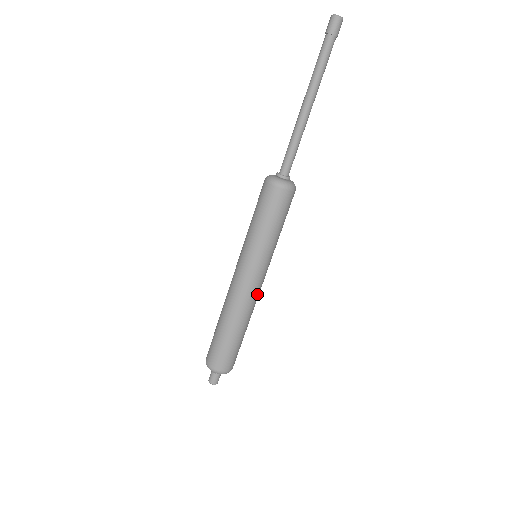
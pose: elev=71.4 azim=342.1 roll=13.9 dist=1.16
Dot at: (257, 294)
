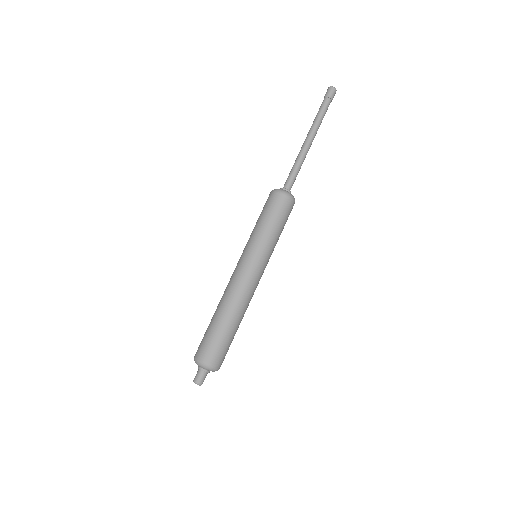
Dot at: (251, 287)
